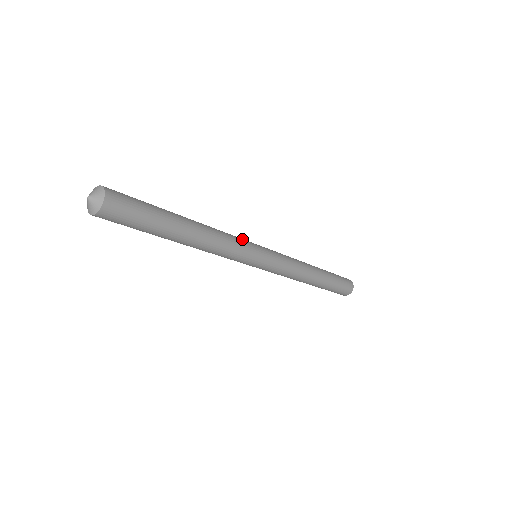
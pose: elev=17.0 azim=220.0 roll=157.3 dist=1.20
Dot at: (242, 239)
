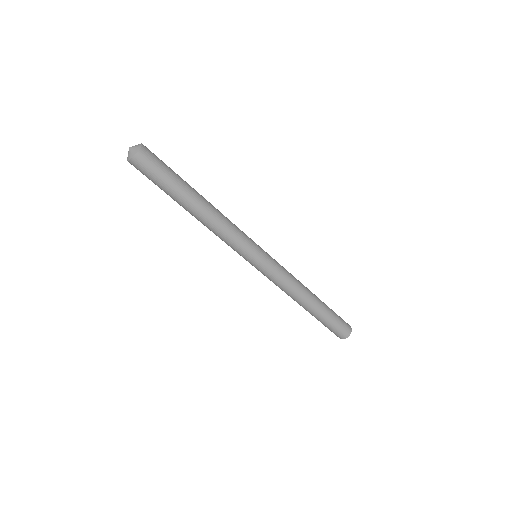
Dot at: occluded
